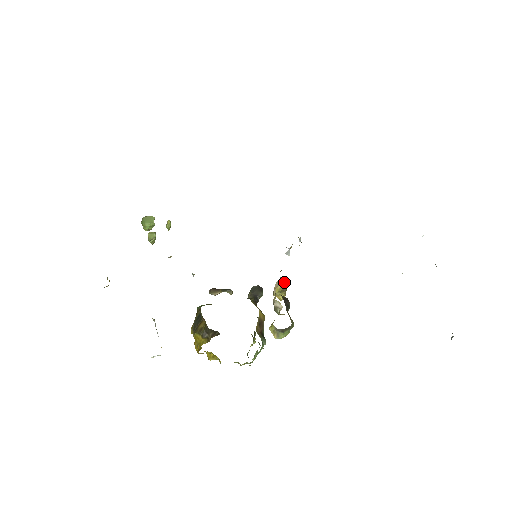
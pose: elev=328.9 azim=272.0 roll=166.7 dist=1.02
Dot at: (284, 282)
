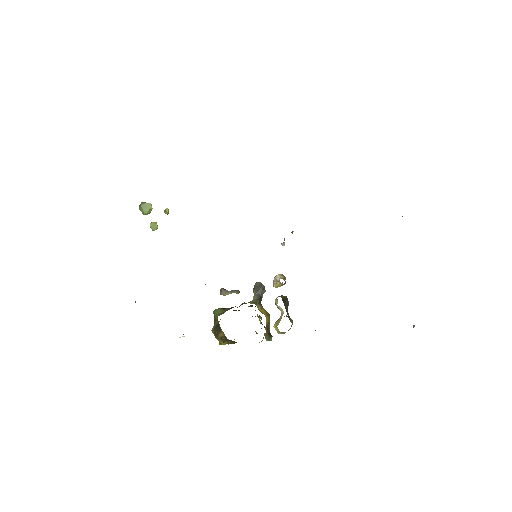
Dot at: (283, 284)
